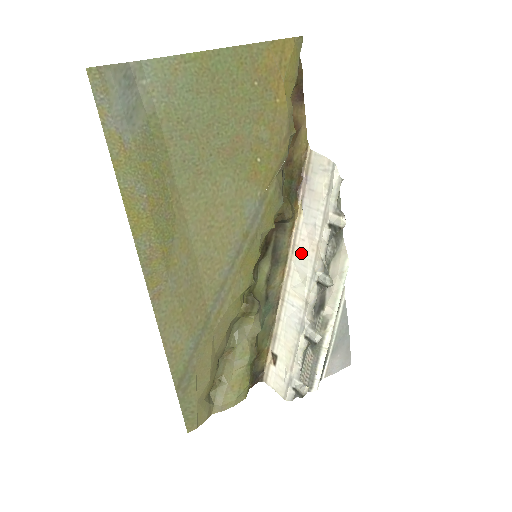
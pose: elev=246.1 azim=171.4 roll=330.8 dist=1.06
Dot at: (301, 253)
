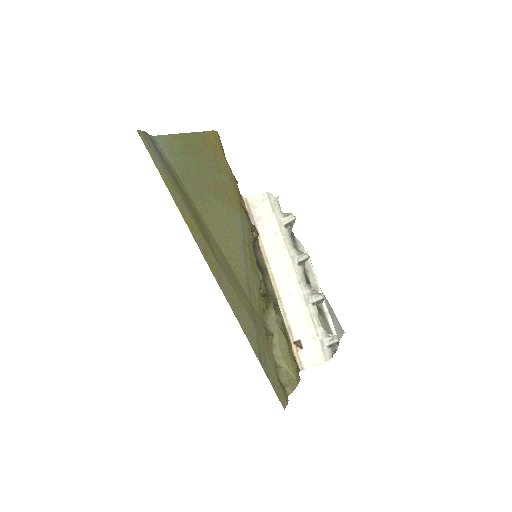
Dot at: (275, 257)
